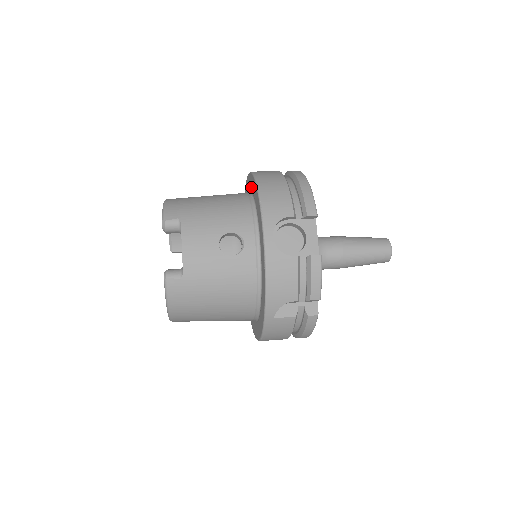
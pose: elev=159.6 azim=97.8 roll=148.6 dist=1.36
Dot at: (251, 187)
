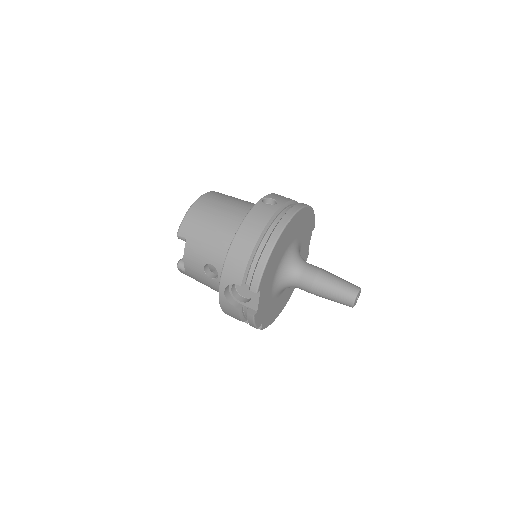
Dot at: occluded
